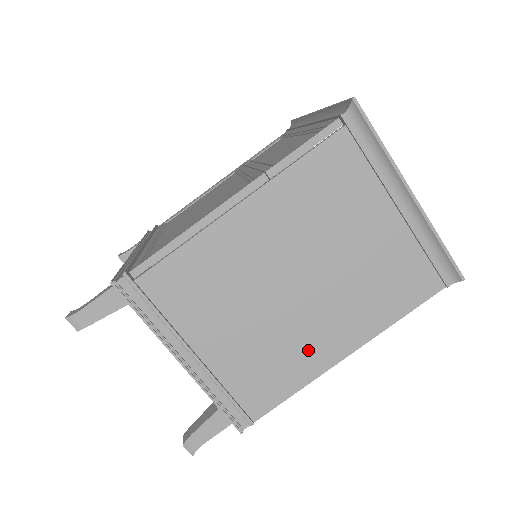
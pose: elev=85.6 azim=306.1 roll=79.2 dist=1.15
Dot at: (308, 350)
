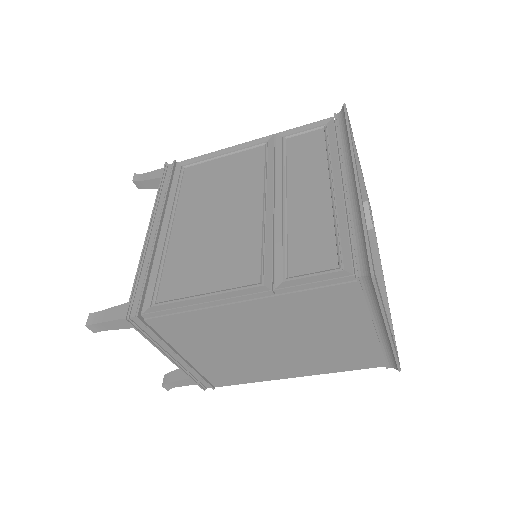
Dot at: (267, 370)
